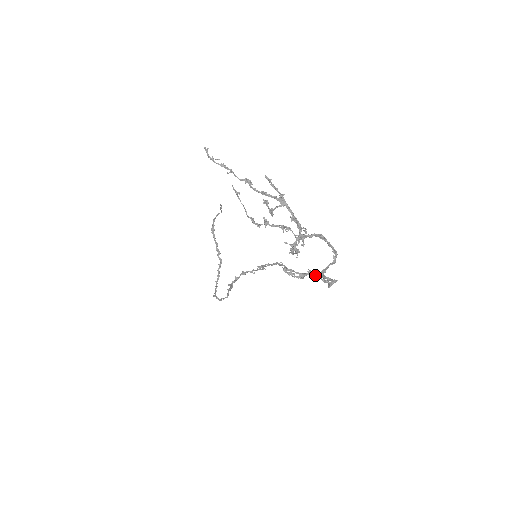
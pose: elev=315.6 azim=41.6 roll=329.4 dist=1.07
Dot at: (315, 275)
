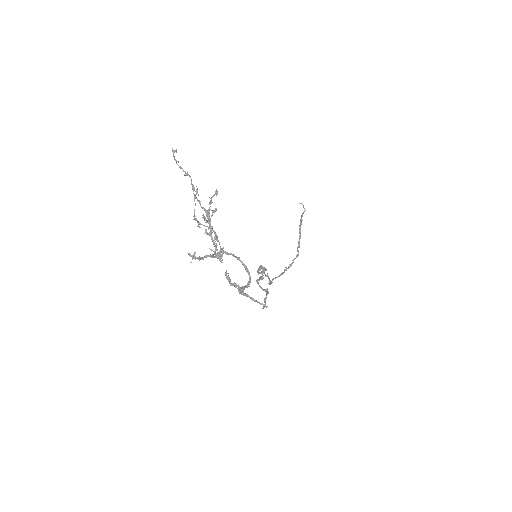
Dot at: occluded
